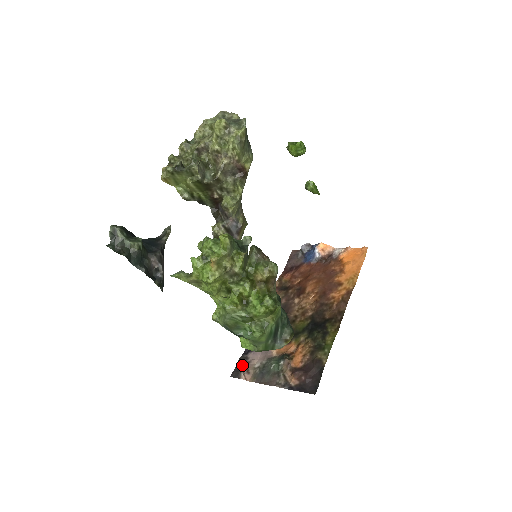
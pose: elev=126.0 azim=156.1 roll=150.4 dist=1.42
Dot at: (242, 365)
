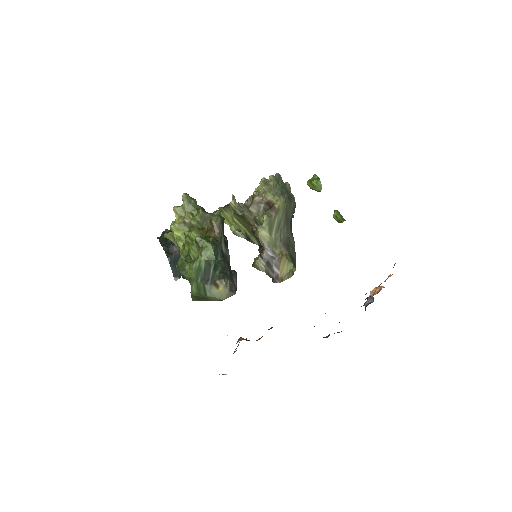
Dot at: occluded
